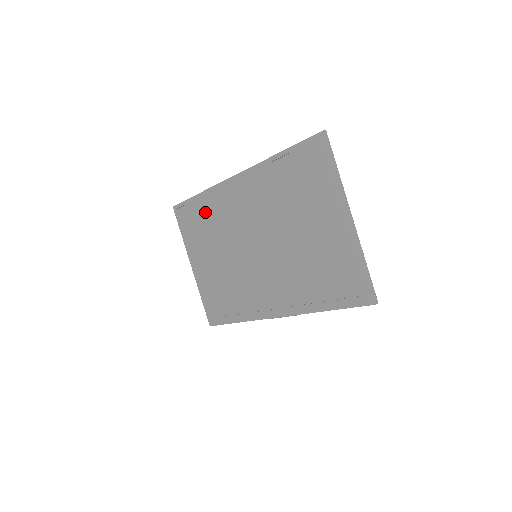
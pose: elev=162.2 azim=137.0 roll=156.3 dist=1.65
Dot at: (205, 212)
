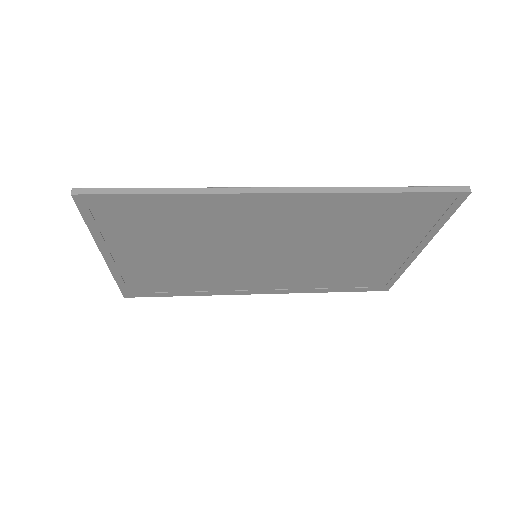
Dot at: (175, 215)
